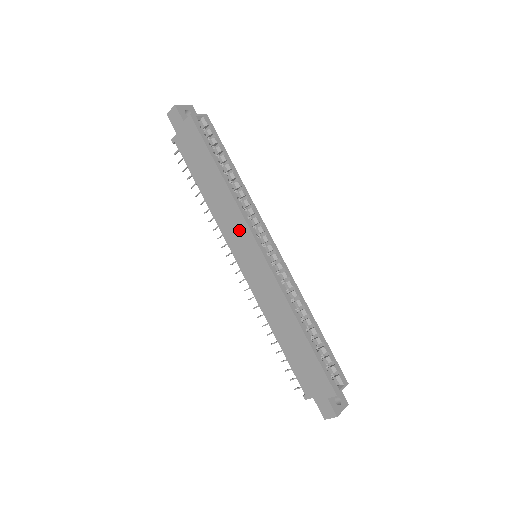
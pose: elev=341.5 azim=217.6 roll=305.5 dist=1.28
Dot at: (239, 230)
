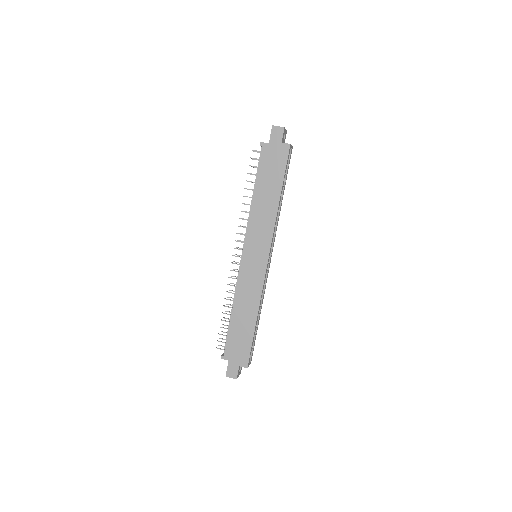
Dot at: (263, 236)
